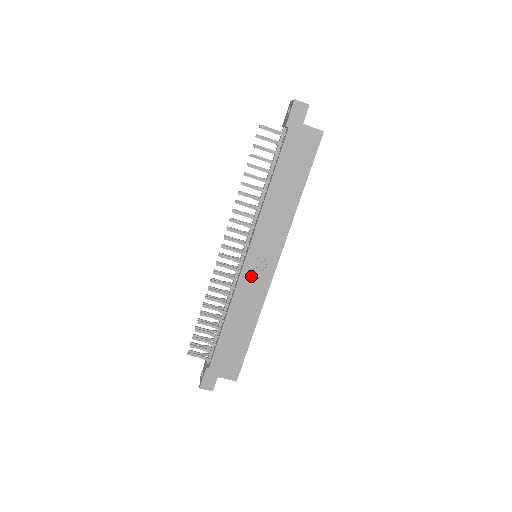
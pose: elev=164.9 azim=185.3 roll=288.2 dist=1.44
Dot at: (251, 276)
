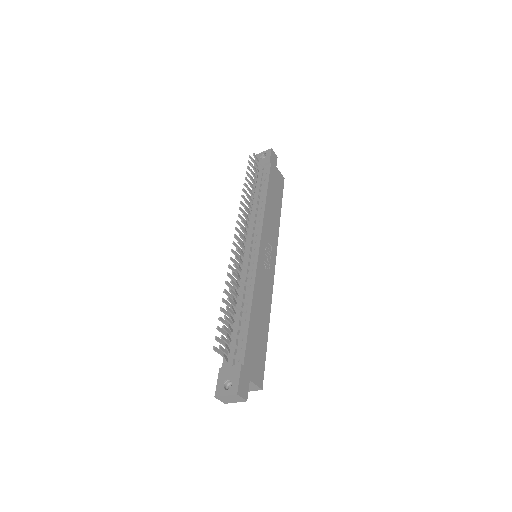
Dot at: (263, 268)
